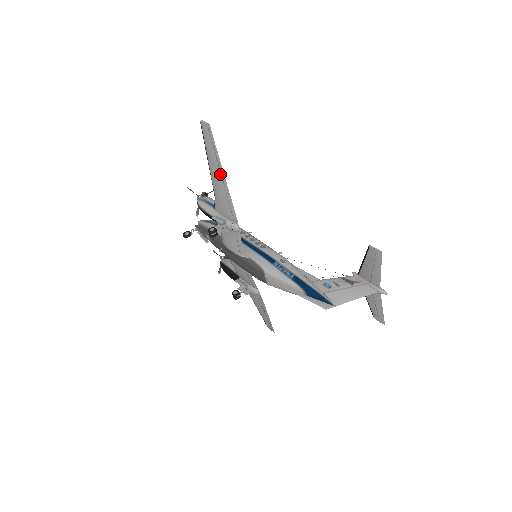
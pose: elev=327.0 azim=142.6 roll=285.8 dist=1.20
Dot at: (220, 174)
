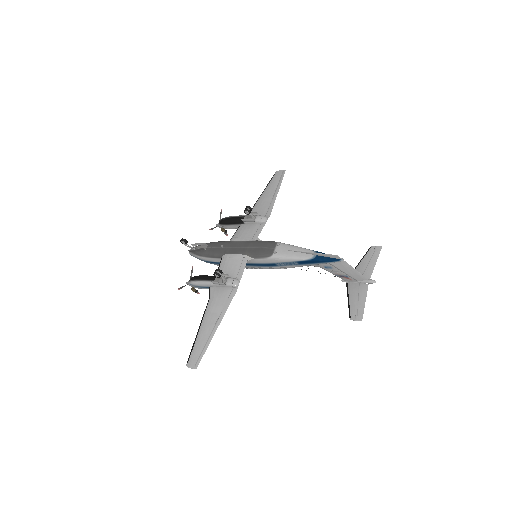
Dot at: (274, 191)
